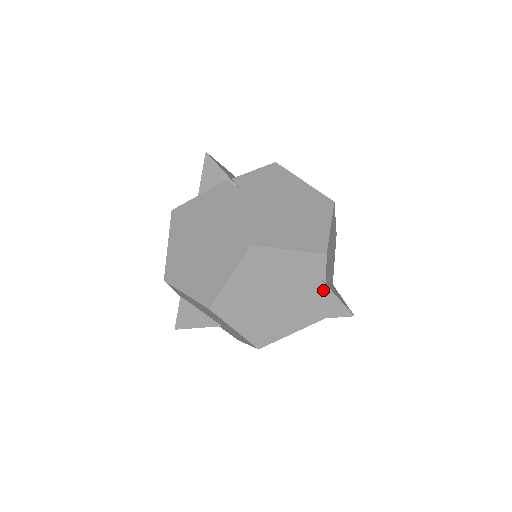
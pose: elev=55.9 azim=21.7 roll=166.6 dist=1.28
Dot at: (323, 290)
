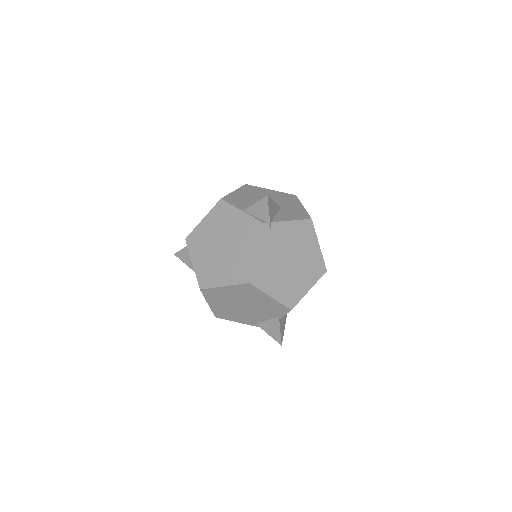
Dot at: (275, 321)
